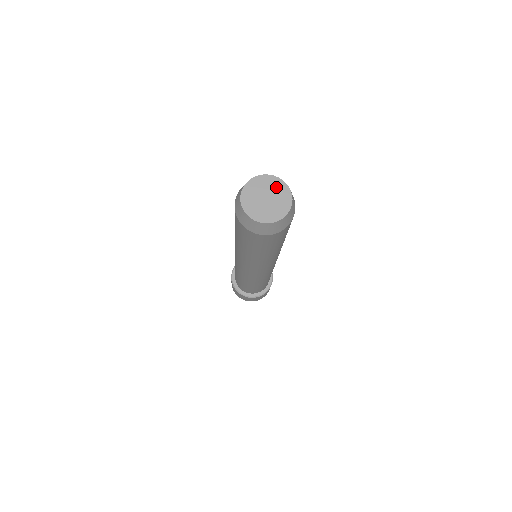
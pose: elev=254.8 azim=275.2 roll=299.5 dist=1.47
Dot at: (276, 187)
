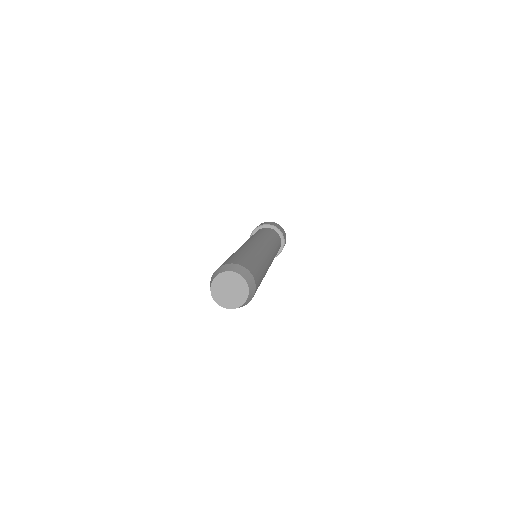
Dot at: (235, 280)
